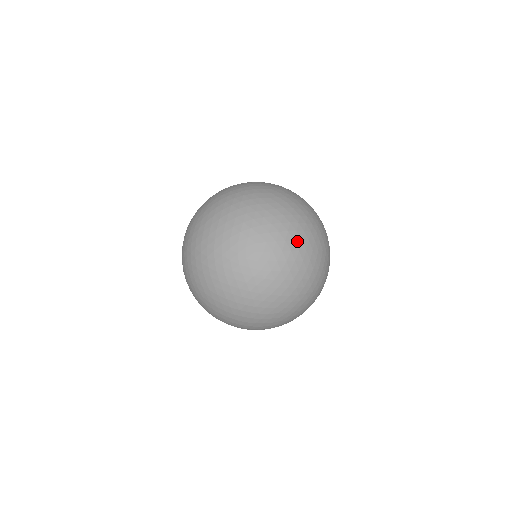
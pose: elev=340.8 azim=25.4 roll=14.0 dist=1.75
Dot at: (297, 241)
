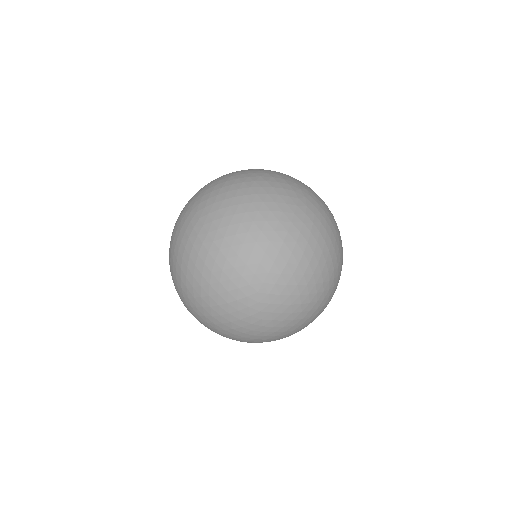
Dot at: (272, 238)
